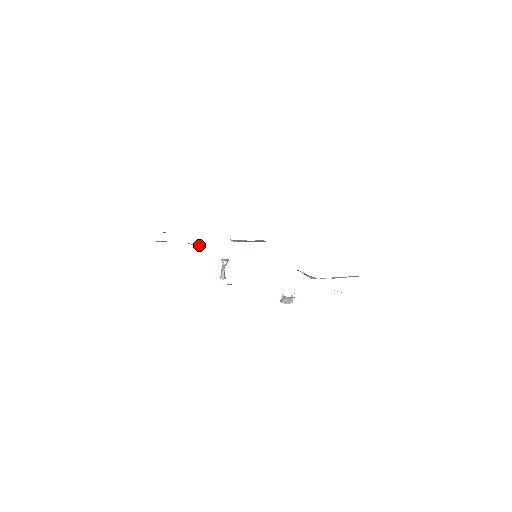
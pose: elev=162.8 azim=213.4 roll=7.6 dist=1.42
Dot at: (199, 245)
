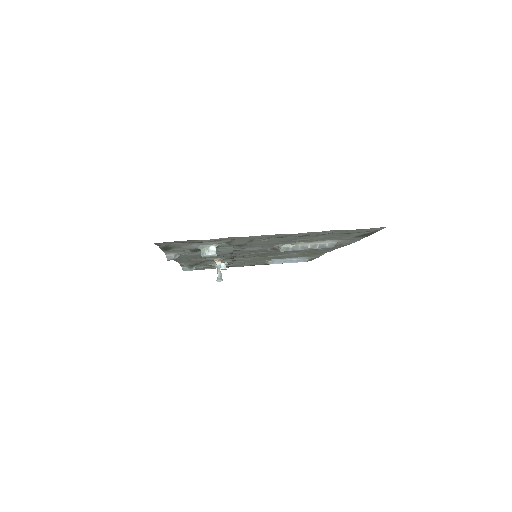
Dot at: (221, 265)
